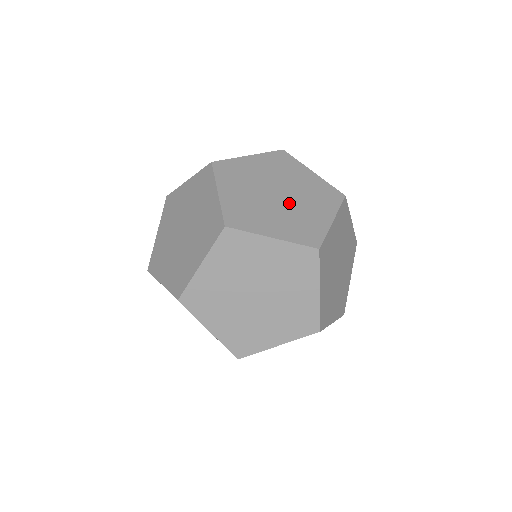
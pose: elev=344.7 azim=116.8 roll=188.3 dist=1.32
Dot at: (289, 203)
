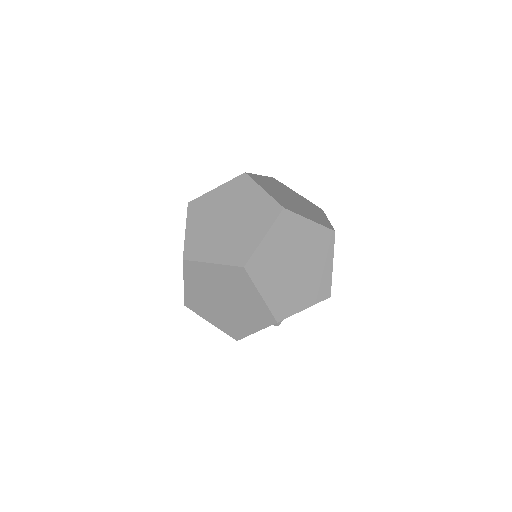
Dot at: (302, 205)
